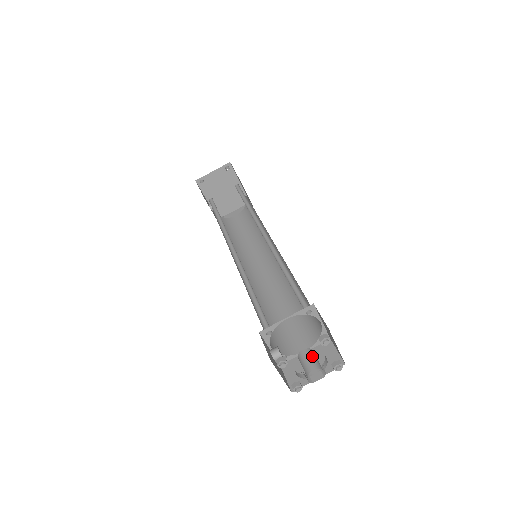
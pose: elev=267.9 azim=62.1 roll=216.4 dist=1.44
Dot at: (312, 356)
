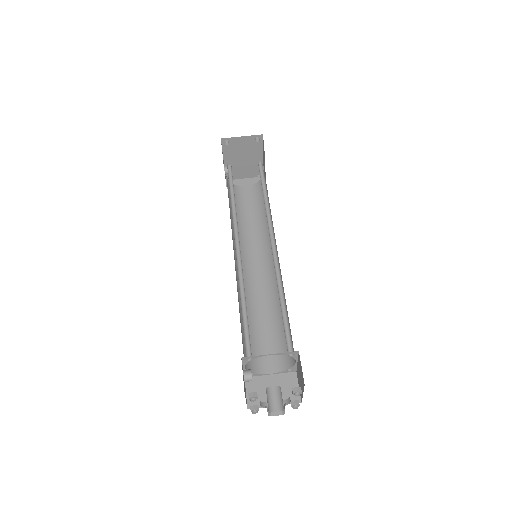
Dot at: (279, 395)
